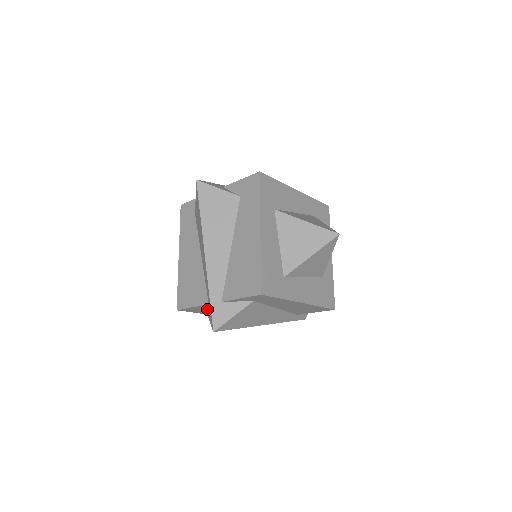
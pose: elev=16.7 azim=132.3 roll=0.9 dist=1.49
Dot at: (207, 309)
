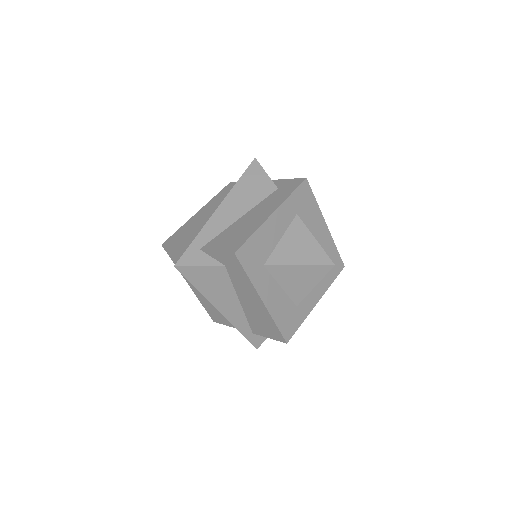
Dot at: occluded
